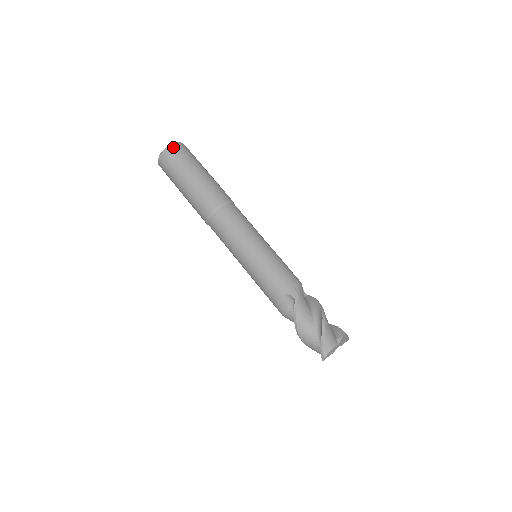
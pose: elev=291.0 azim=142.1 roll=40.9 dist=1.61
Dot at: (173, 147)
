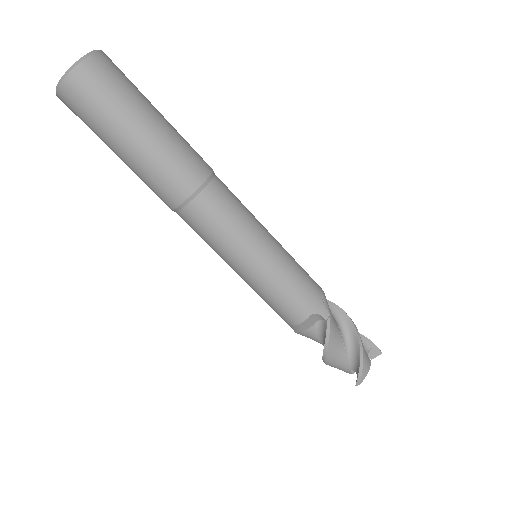
Dot at: (92, 63)
